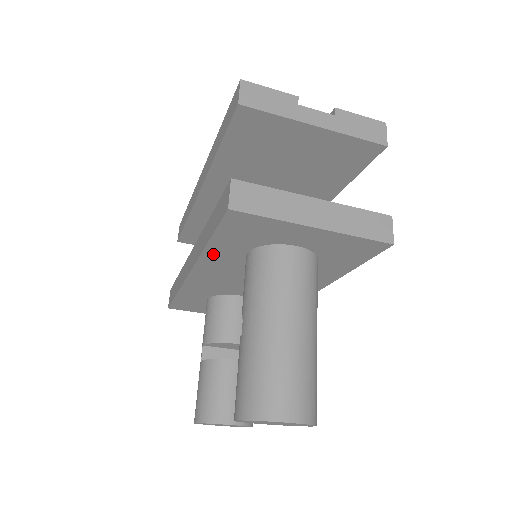
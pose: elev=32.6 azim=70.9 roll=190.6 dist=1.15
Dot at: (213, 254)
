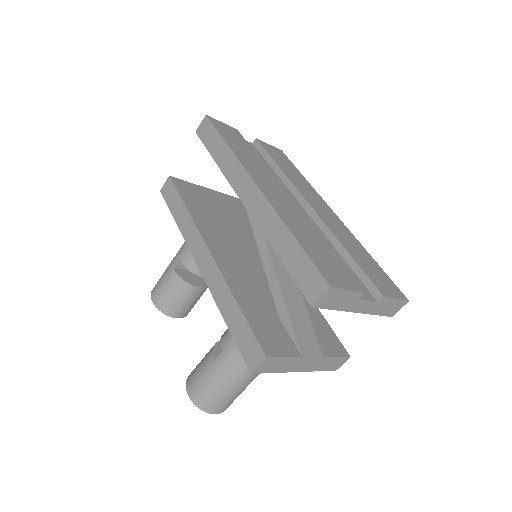
Dot at: occluded
